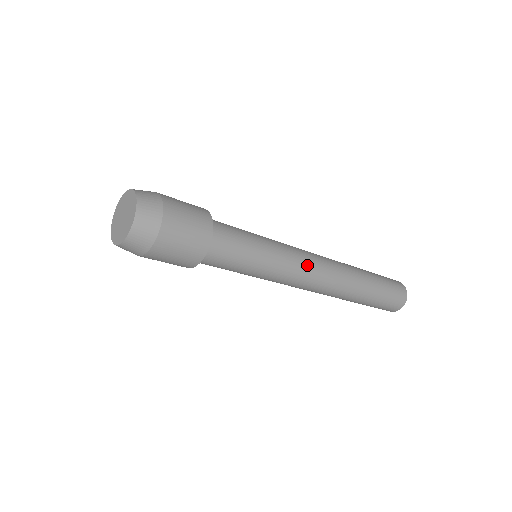
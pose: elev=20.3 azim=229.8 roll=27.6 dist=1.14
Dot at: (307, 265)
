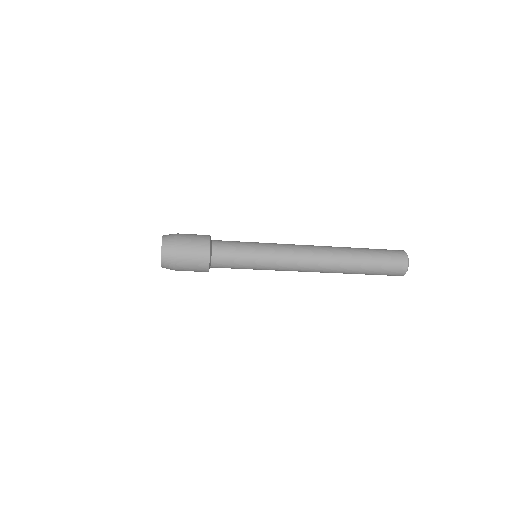
Dot at: (292, 247)
